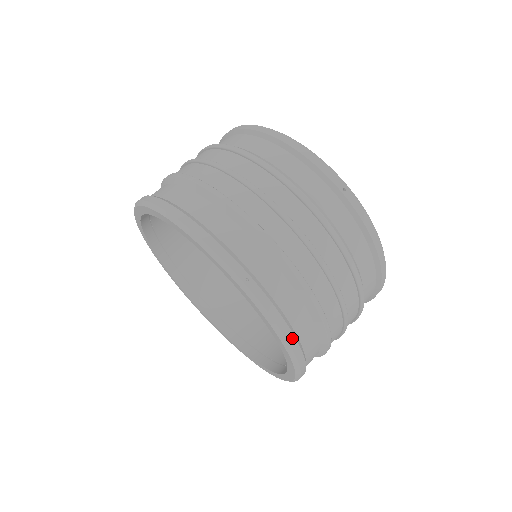
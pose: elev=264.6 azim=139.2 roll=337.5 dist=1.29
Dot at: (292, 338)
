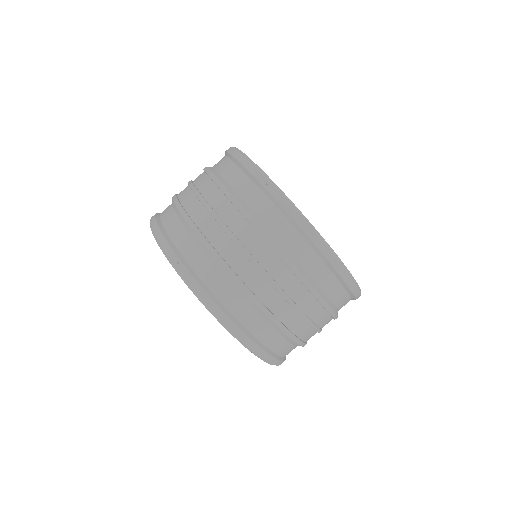
Dot at: (220, 312)
